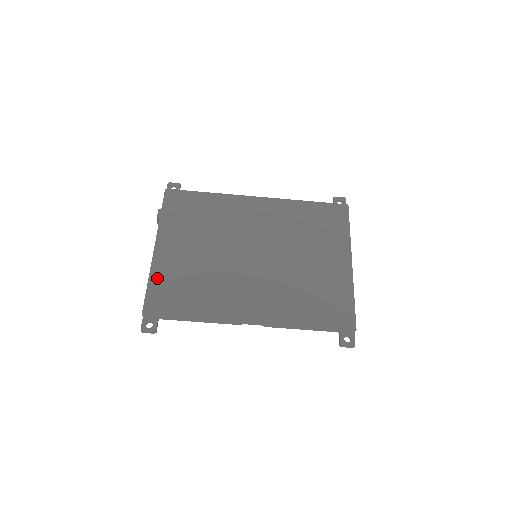
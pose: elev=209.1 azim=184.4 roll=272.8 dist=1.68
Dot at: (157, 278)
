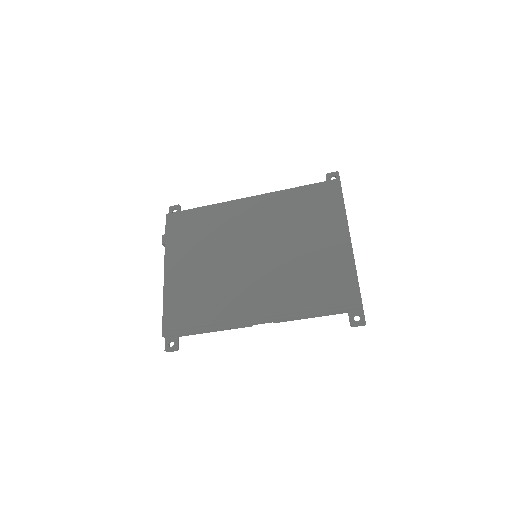
Dot at: (169, 300)
